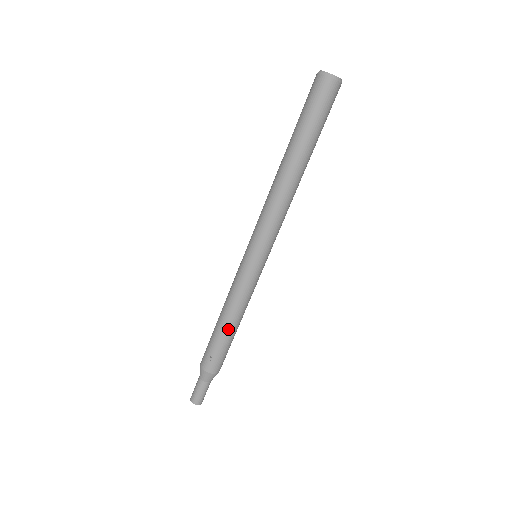
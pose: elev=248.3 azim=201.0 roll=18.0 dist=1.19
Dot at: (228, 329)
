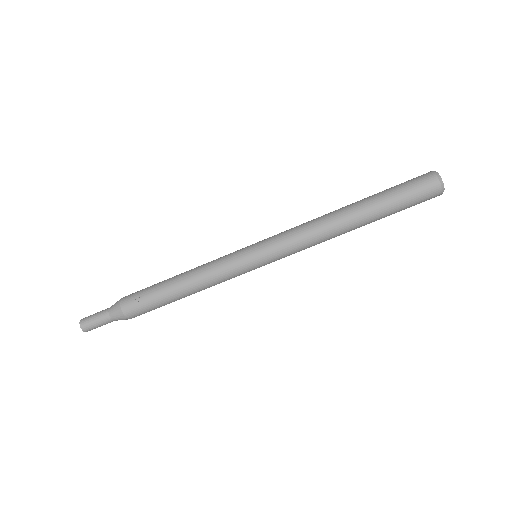
Dot at: (176, 291)
